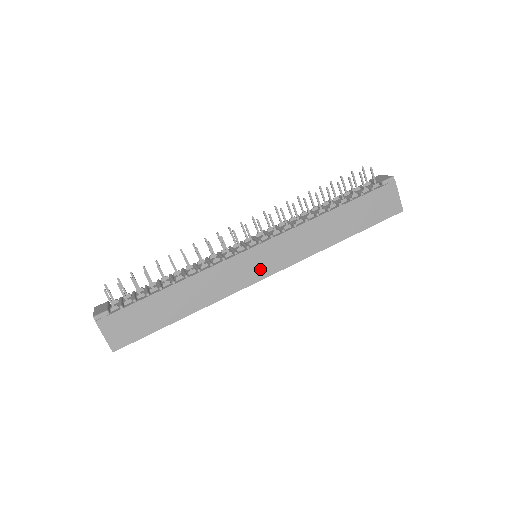
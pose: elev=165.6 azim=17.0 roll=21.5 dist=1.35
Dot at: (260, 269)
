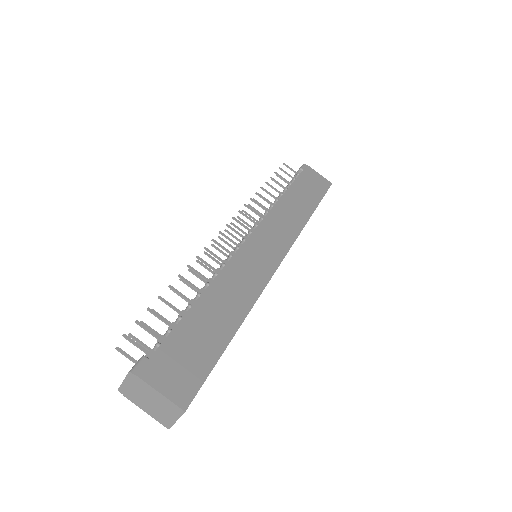
Dot at: (270, 255)
